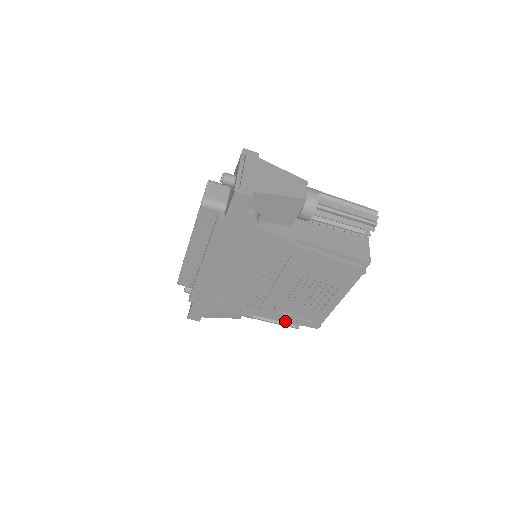
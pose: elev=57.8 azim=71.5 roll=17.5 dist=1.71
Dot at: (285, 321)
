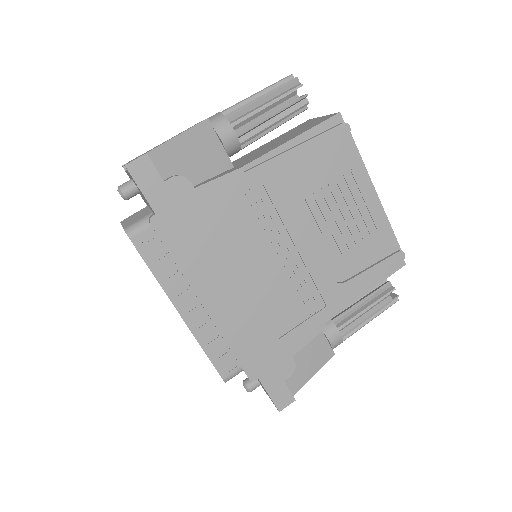
Dot at: (366, 288)
